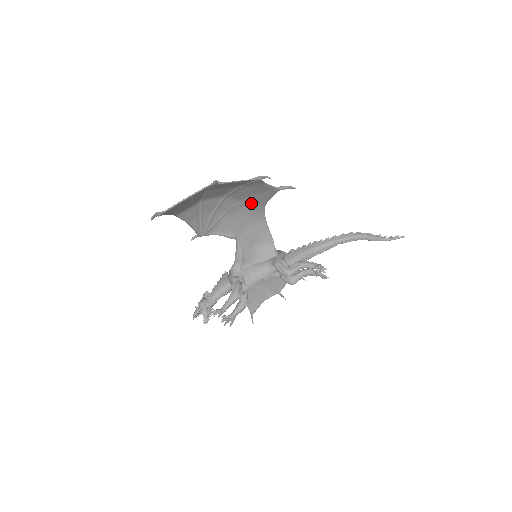
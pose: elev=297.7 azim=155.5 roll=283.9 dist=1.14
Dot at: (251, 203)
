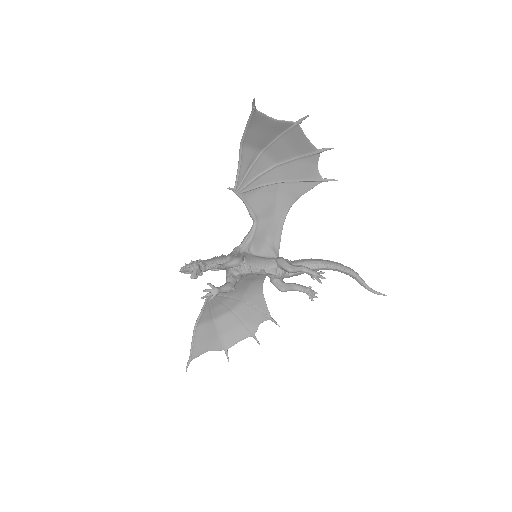
Dot at: (286, 191)
